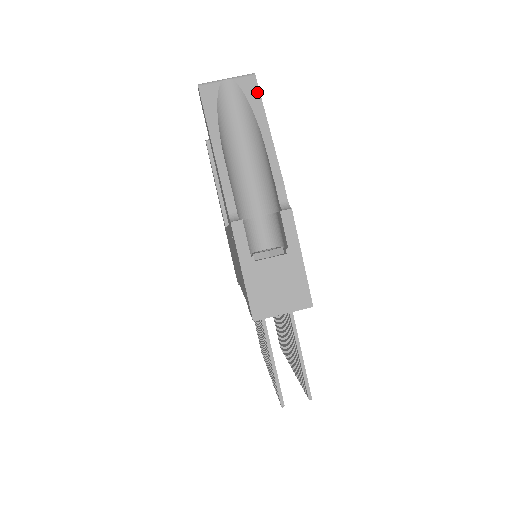
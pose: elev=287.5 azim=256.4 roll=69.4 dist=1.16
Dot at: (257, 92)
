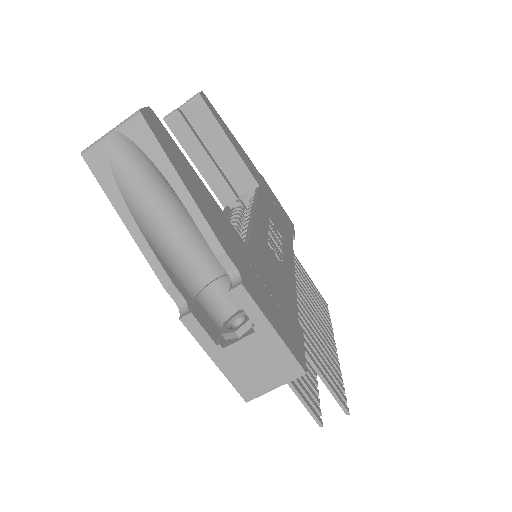
Dot at: (152, 138)
